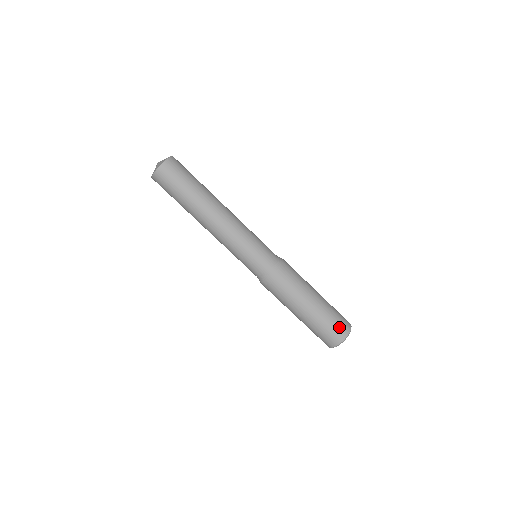
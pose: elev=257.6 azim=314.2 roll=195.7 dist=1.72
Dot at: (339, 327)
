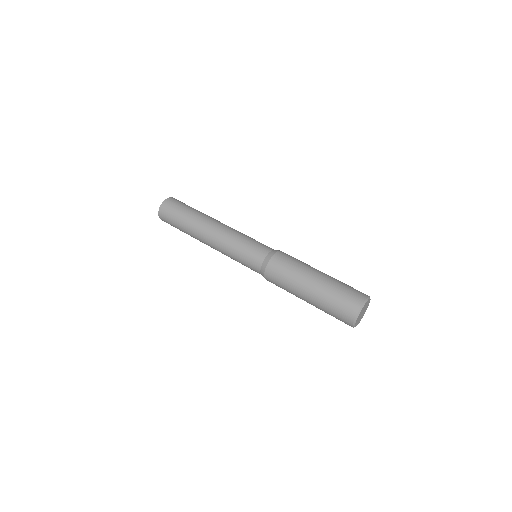
Dot at: (349, 299)
